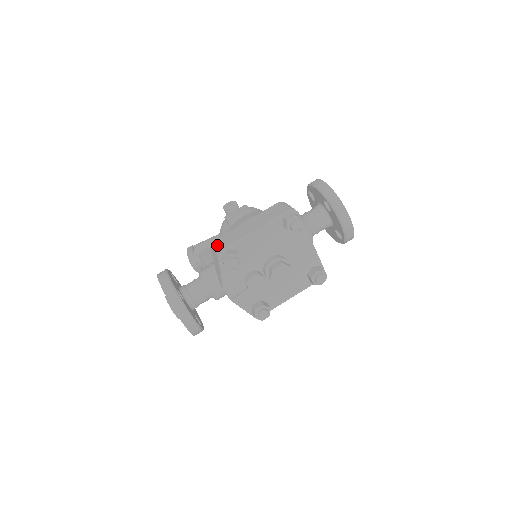
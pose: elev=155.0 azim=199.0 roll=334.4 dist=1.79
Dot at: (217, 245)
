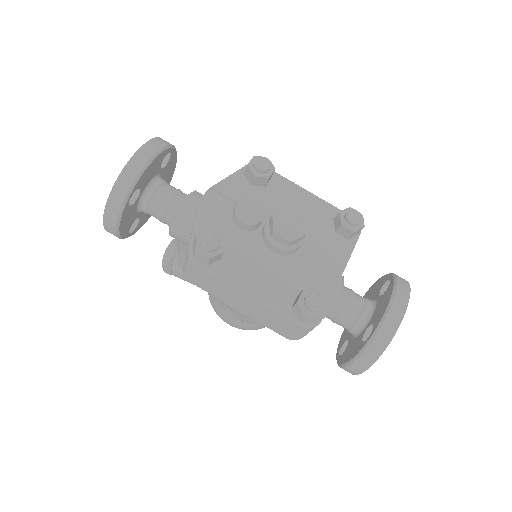
Dot at: occluded
